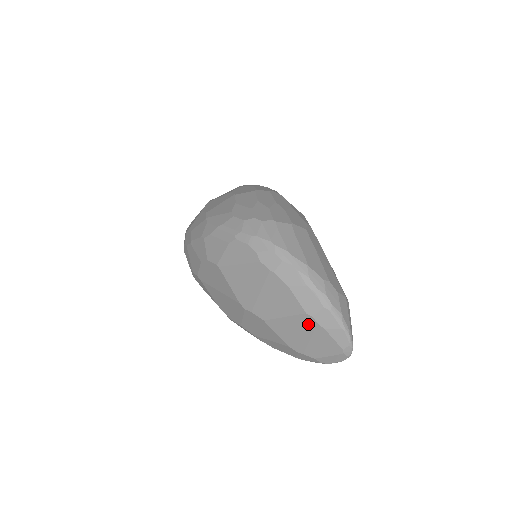
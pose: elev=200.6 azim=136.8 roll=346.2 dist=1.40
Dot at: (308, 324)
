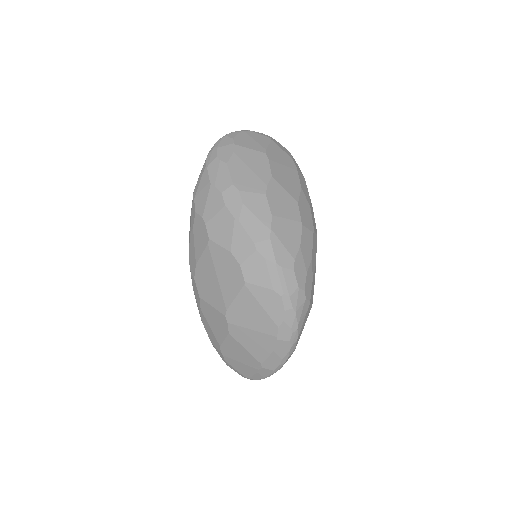
Dot at: (253, 364)
